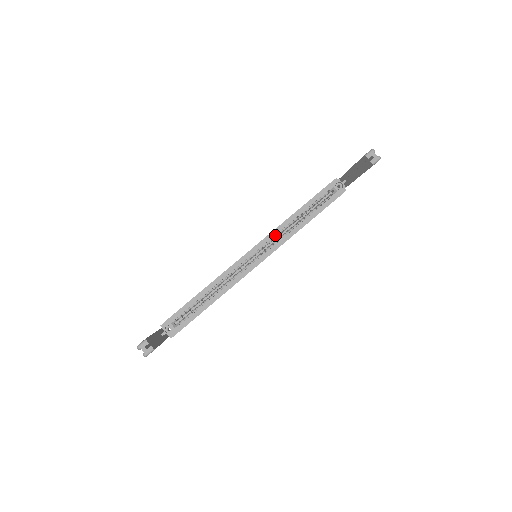
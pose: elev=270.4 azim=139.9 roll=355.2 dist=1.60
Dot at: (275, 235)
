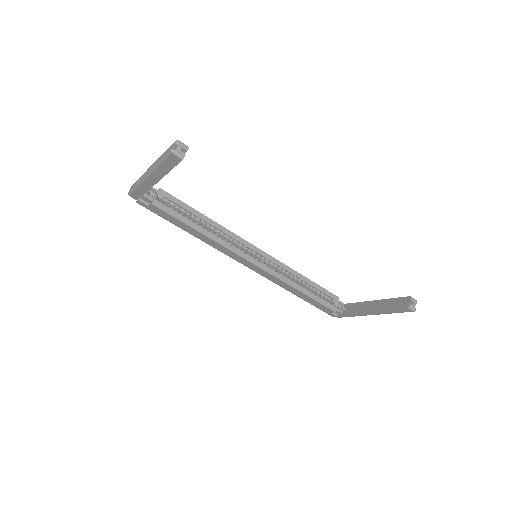
Dot at: (280, 267)
